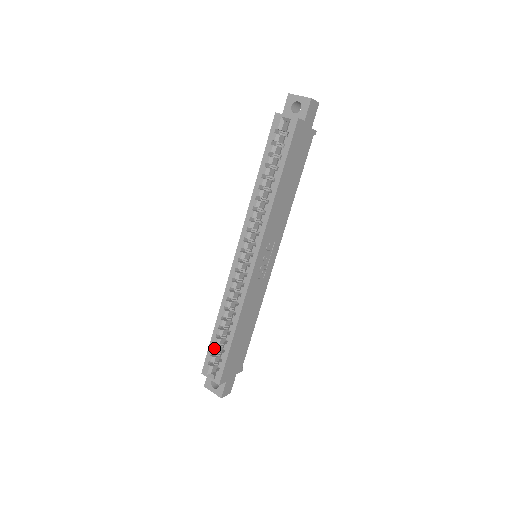
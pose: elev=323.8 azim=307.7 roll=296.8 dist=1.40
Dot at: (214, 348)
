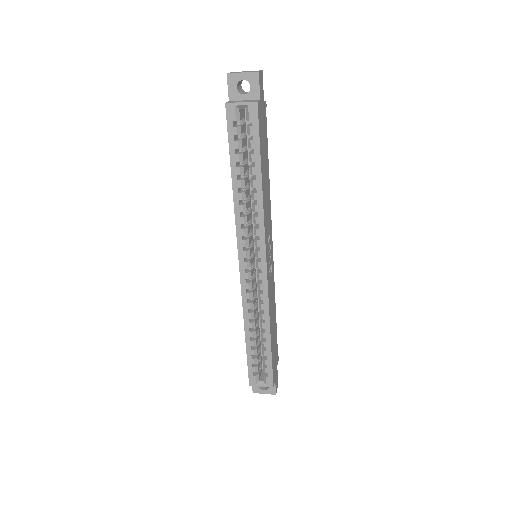
Dot at: (254, 359)
